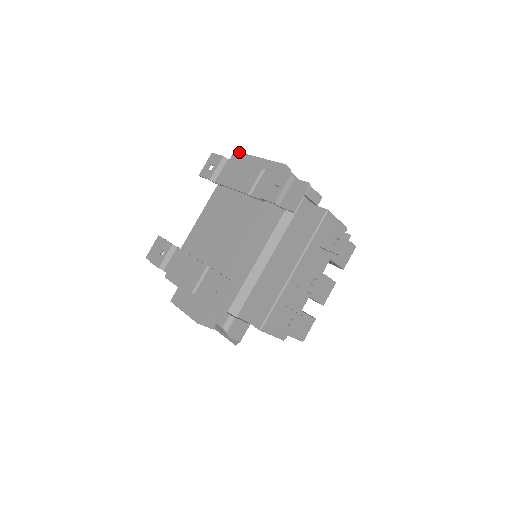
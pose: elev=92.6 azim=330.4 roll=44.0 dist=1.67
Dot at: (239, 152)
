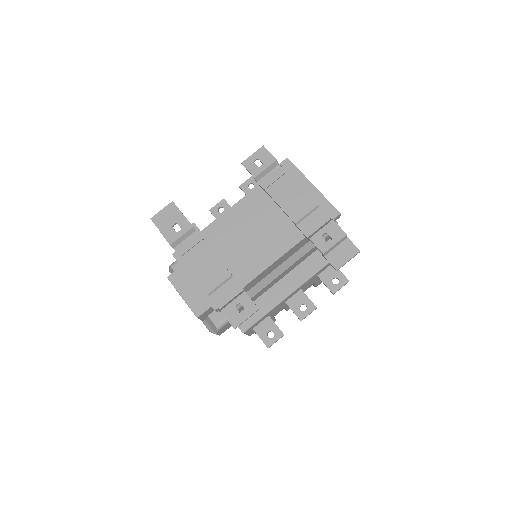
Dot at: occluded
